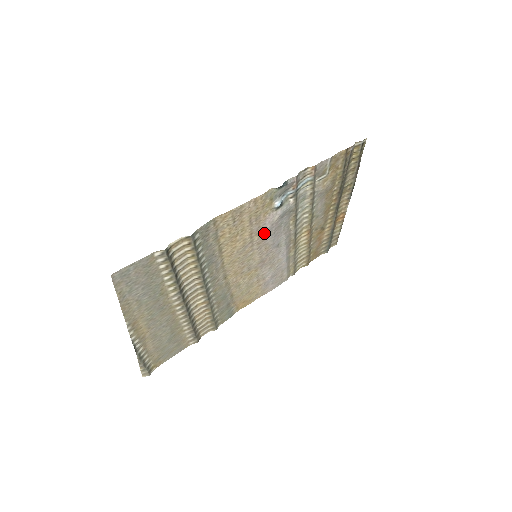
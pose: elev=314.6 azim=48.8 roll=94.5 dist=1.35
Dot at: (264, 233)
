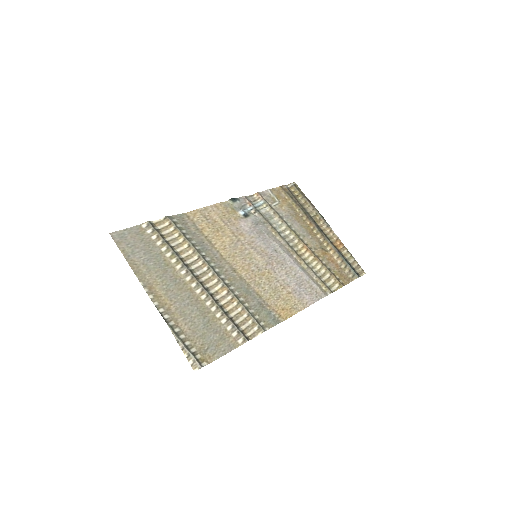
Dot at: (247, 235)
